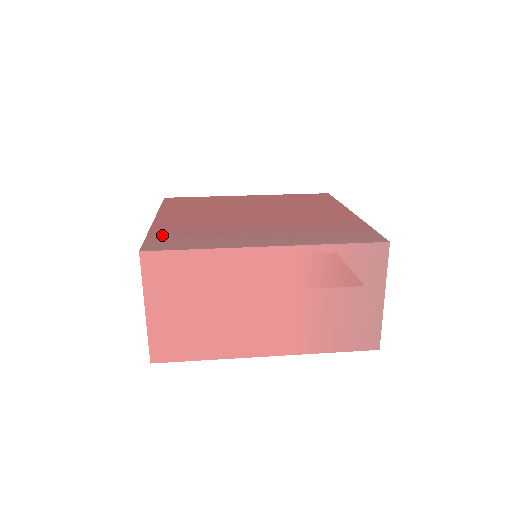
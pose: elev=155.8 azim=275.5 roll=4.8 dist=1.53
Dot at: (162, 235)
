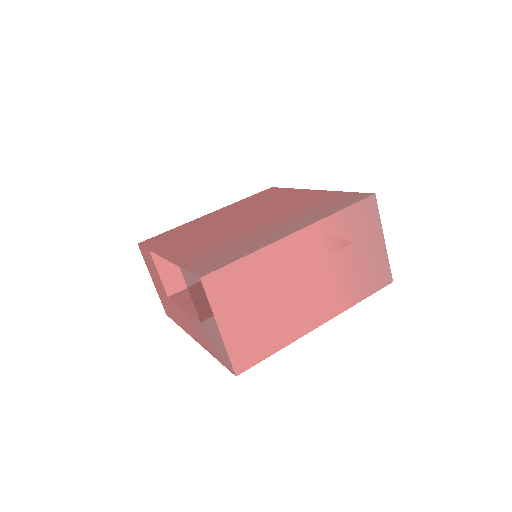
Dot at: (196, 262)
